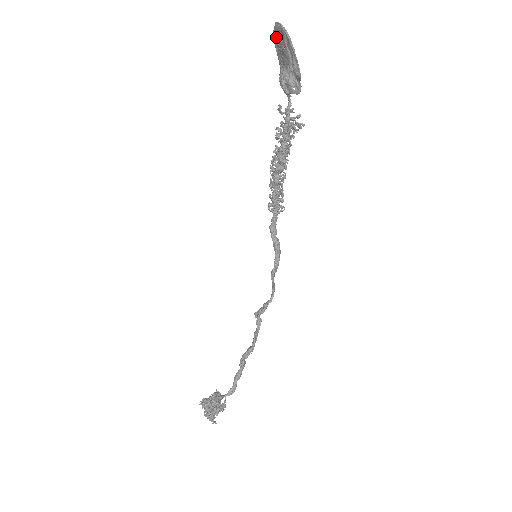
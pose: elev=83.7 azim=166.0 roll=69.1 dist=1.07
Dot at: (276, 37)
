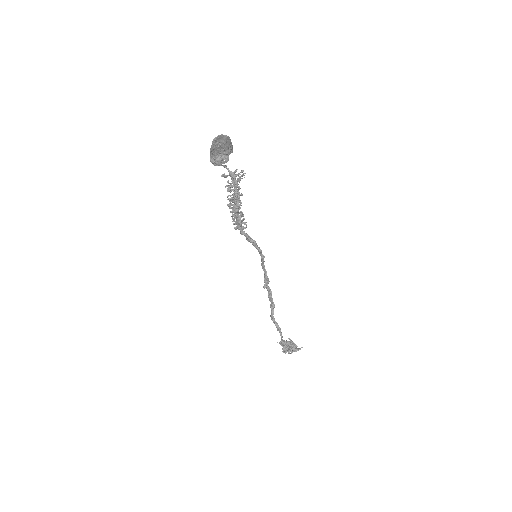
Dot at: (216, 142)
